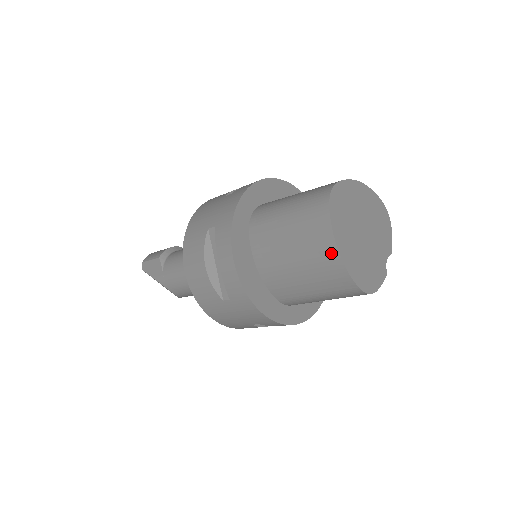
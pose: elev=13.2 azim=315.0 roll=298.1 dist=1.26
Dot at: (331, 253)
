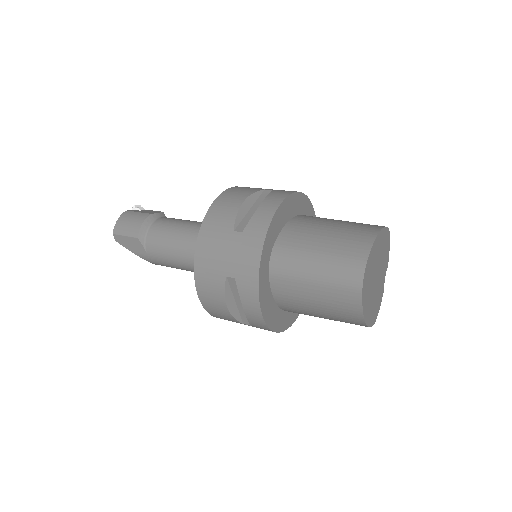
Dot at: (357, 318)
